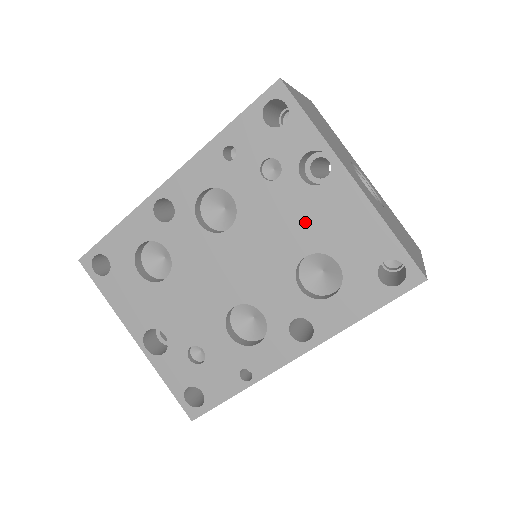
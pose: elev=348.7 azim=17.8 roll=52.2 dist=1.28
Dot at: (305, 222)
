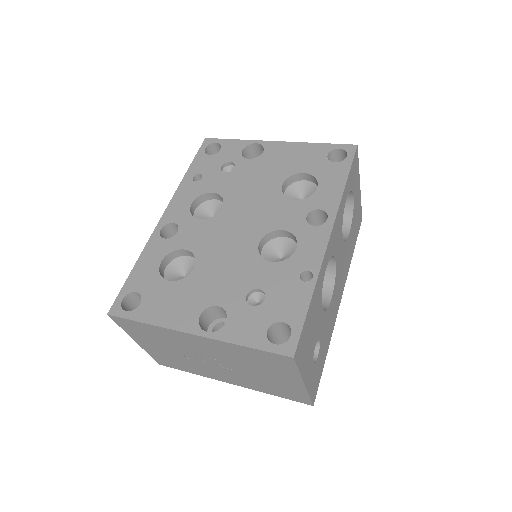
Dot at: (267, 172)
